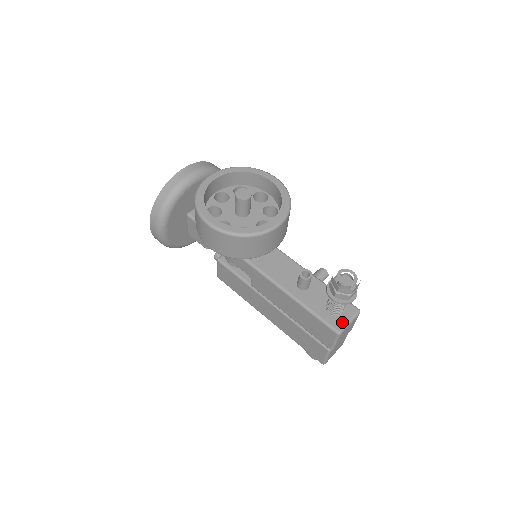
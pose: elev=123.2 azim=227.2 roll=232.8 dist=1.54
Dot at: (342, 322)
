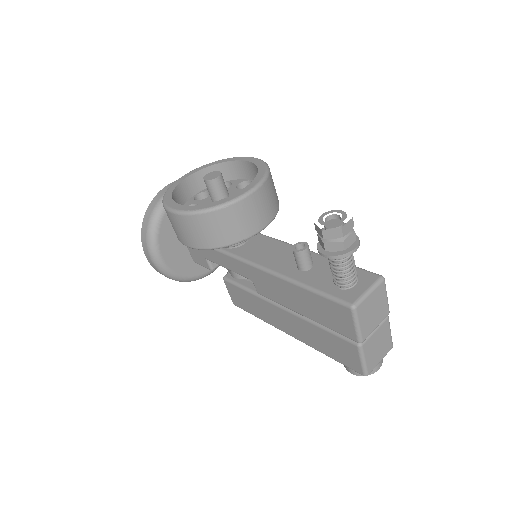
Dot at: (357, 293)
